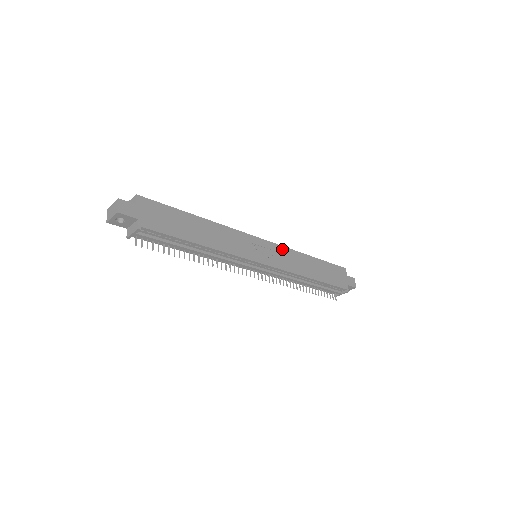
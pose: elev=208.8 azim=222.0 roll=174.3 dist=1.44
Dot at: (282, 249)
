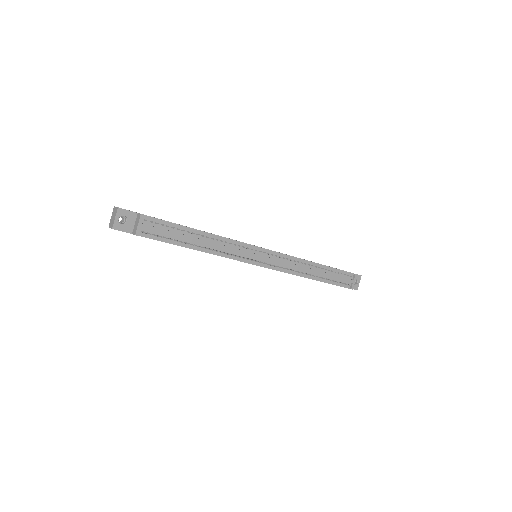
Dot at: occluded
